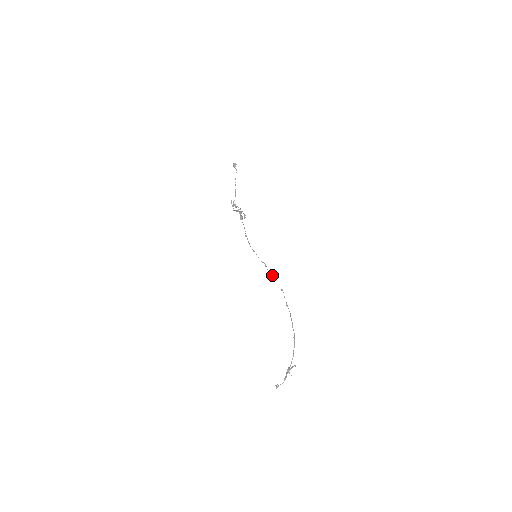
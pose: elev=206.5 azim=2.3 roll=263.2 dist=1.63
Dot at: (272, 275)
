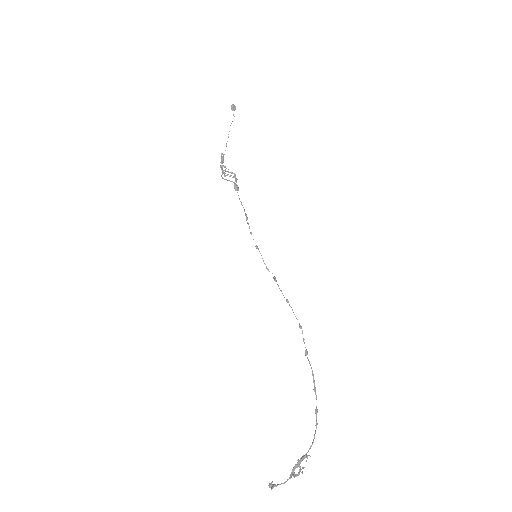
Dot at: occluded
